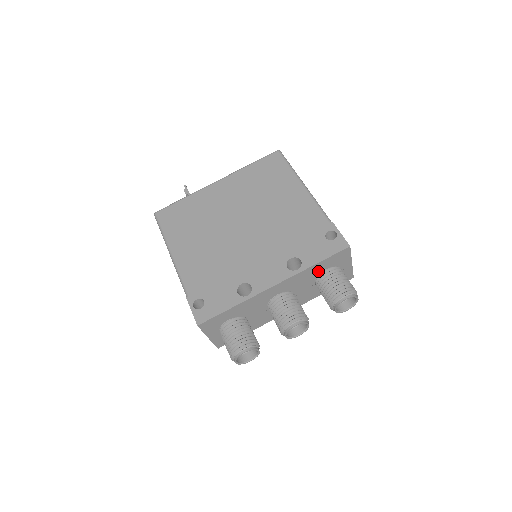
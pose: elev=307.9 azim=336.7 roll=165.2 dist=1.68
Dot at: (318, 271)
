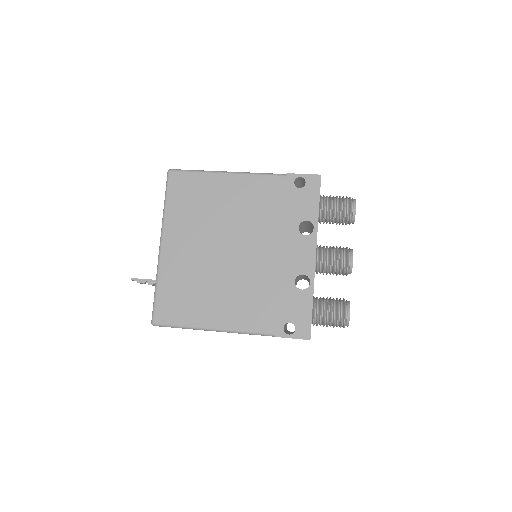
Dot at: occluded
